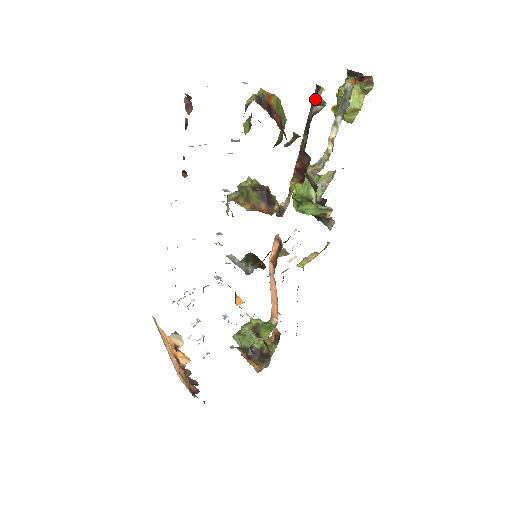
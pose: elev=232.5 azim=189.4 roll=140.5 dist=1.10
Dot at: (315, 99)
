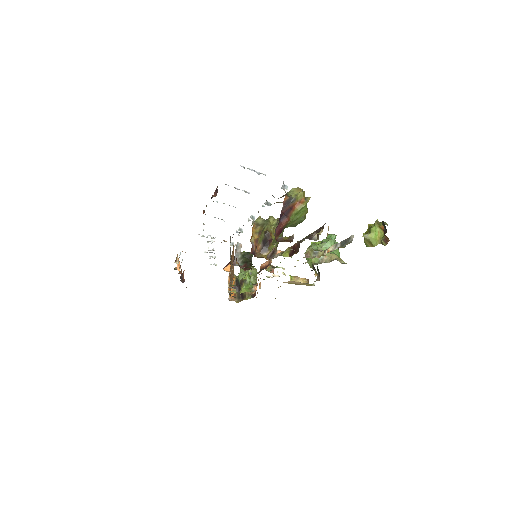
Dot at: (319, 230)
